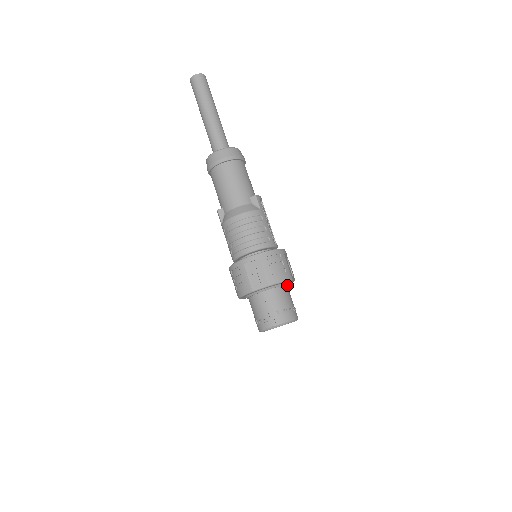
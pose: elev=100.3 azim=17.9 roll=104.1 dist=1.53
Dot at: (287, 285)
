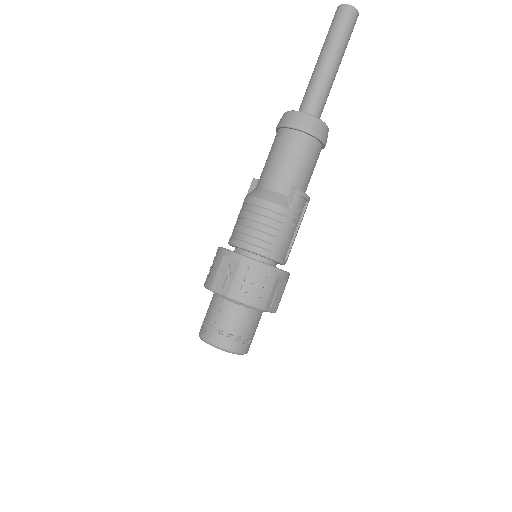
Dot at: (262, 311)
